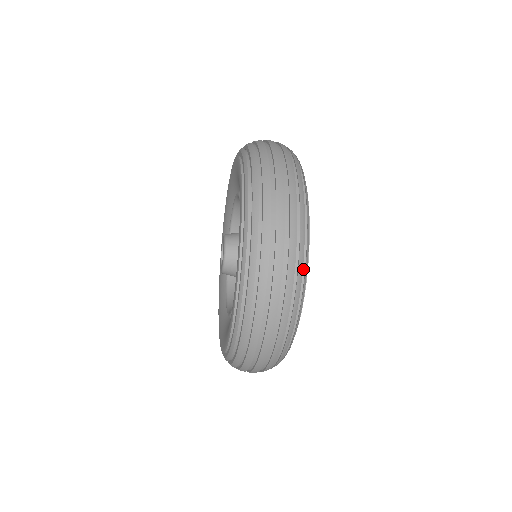
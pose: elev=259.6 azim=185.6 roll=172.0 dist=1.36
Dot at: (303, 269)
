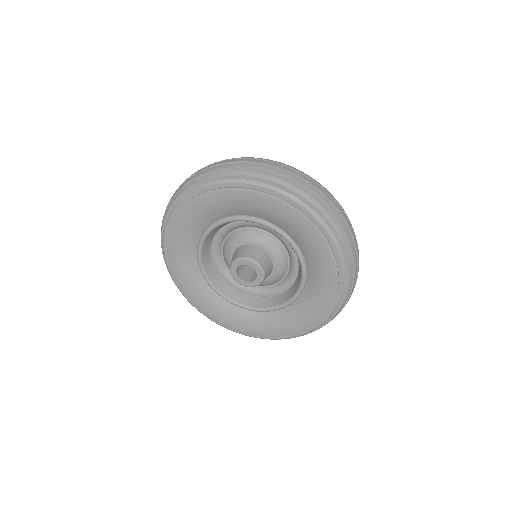
Dot at: occluded
